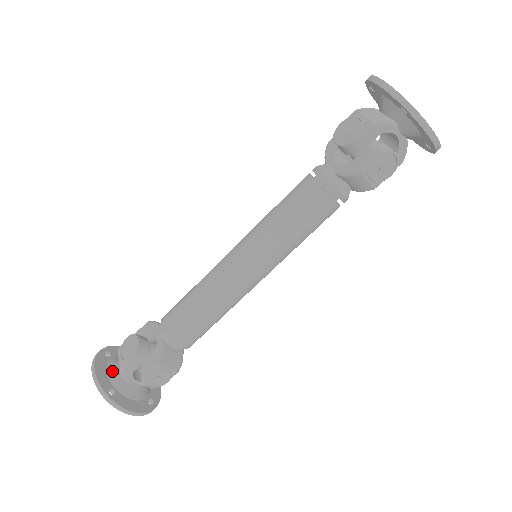
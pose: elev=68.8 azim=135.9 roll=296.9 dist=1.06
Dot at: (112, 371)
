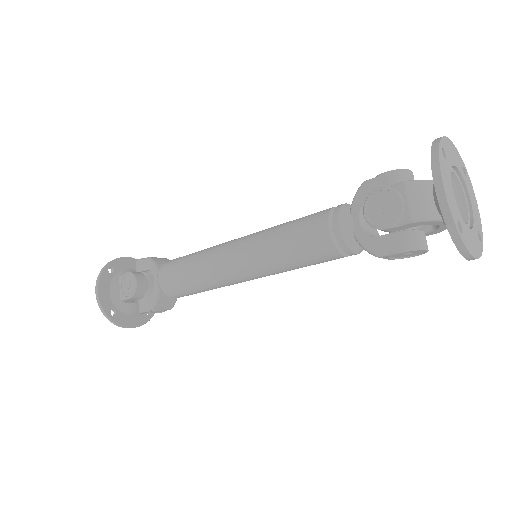
Dot at: (114, 291)
